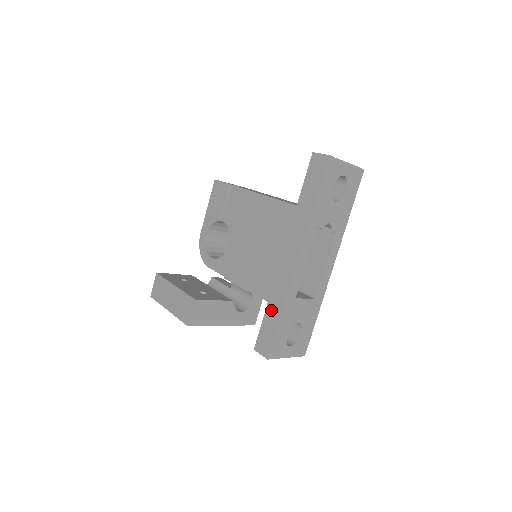
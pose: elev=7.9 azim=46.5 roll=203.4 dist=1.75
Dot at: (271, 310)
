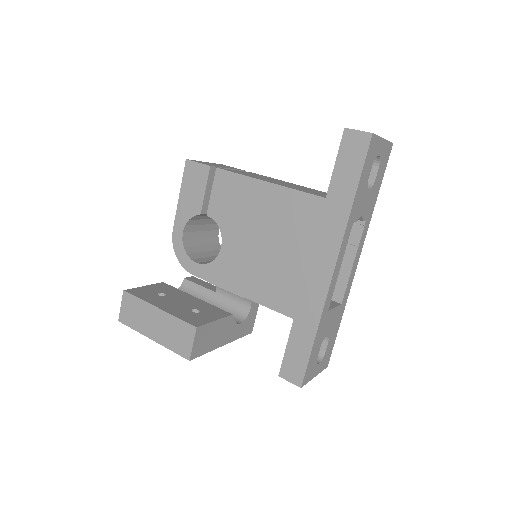
Dot at: (300, 329)
